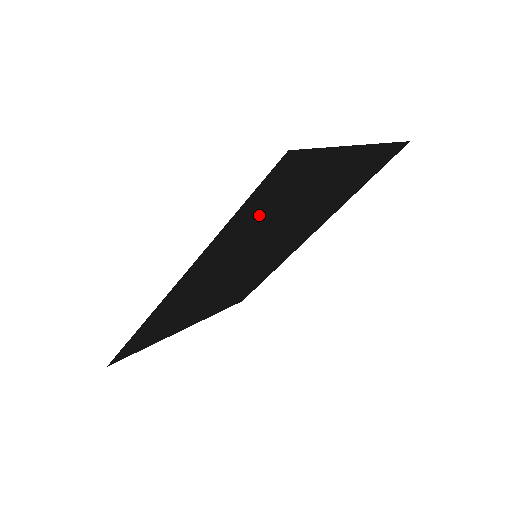
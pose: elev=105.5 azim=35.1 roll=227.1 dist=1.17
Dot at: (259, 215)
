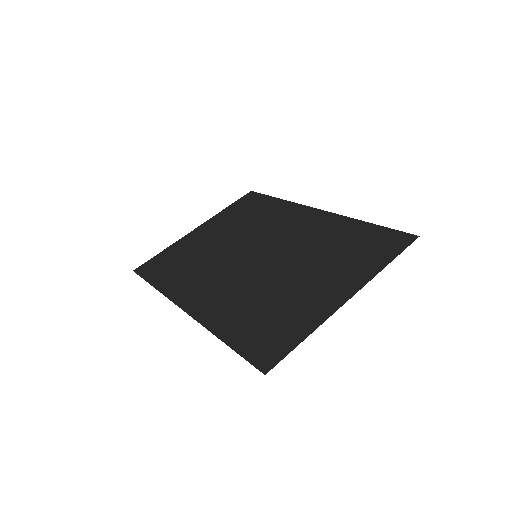
Dot at: (250, 317)
